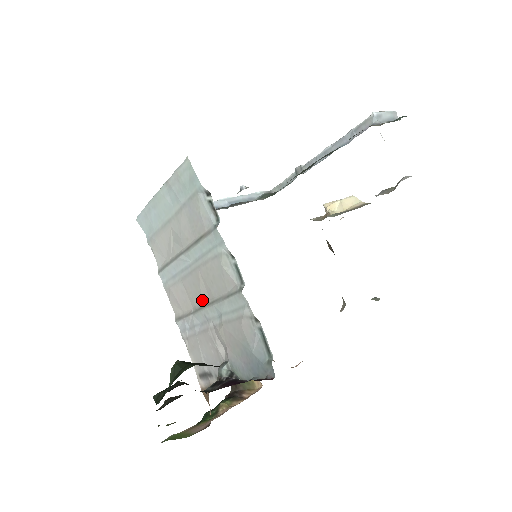
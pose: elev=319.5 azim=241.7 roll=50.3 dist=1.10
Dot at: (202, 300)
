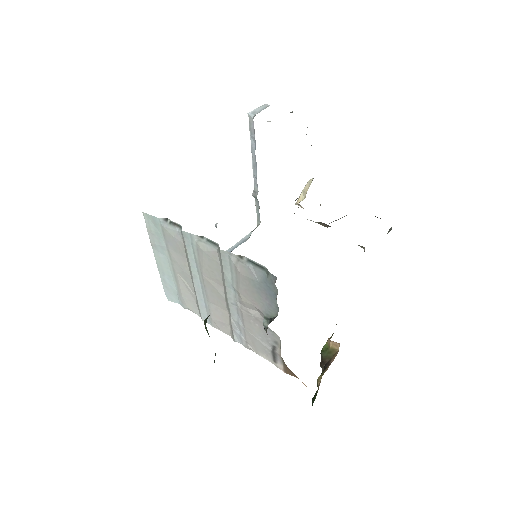
Dot at: (223, 295)
